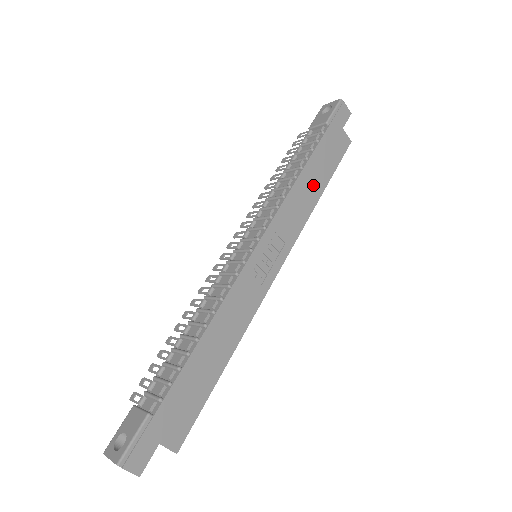
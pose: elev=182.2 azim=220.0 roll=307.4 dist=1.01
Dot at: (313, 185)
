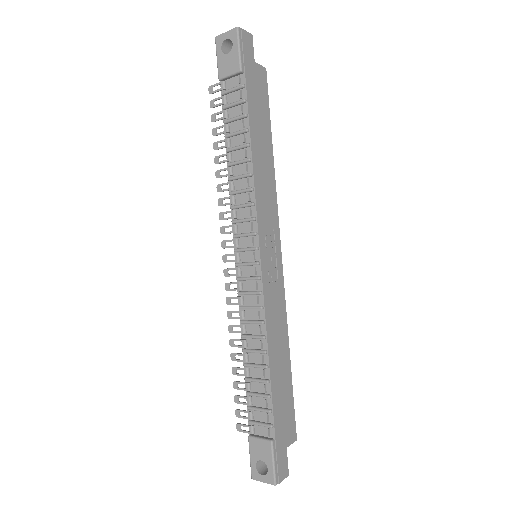
Dot at: (264, 152)
